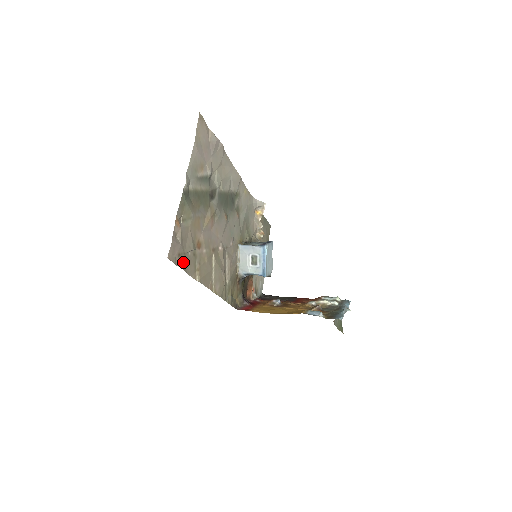
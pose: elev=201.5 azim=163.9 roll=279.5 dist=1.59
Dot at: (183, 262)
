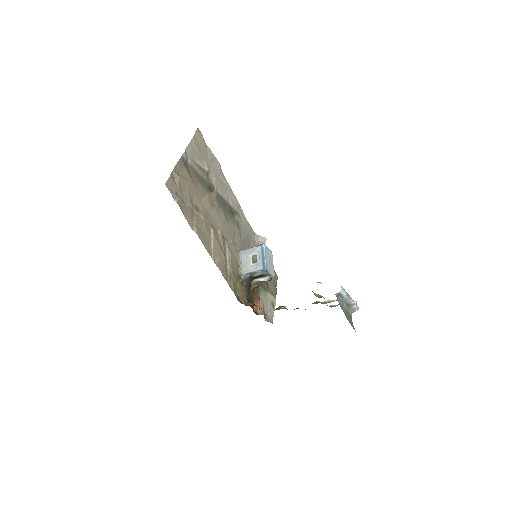
Dot at: (180, 203)
